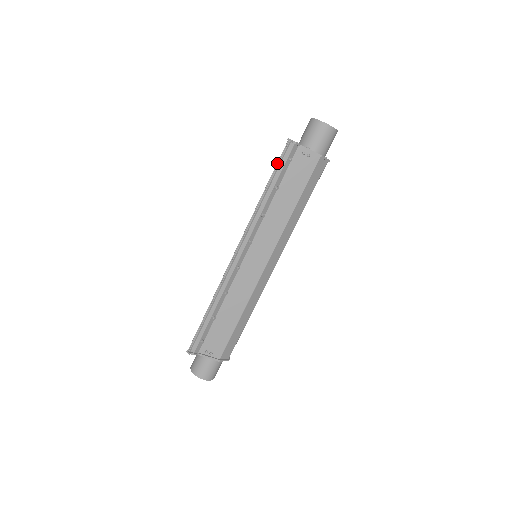
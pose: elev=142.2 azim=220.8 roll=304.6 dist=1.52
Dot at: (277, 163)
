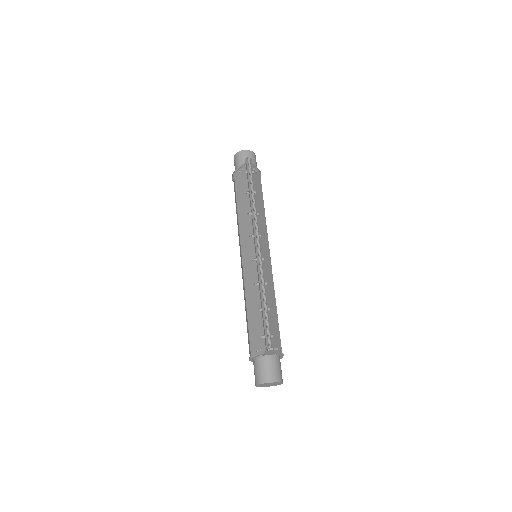
Dot at: (250, 173)
